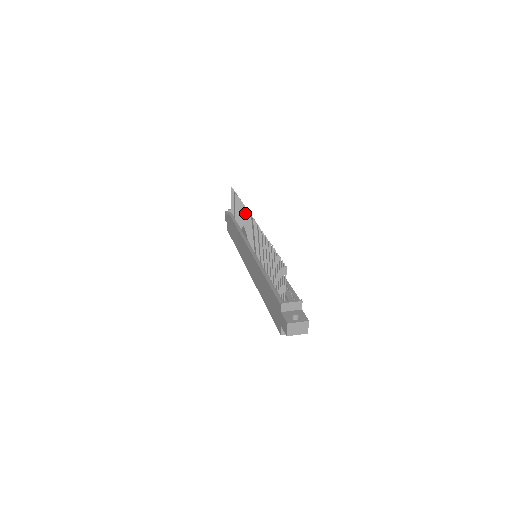
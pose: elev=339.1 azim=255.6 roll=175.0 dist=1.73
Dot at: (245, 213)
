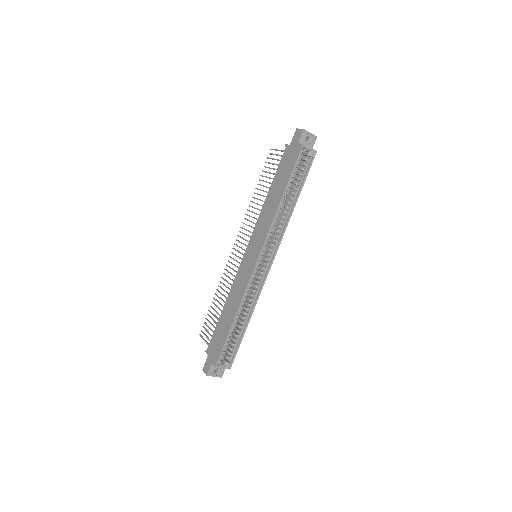
Dot at: (225, 275)
